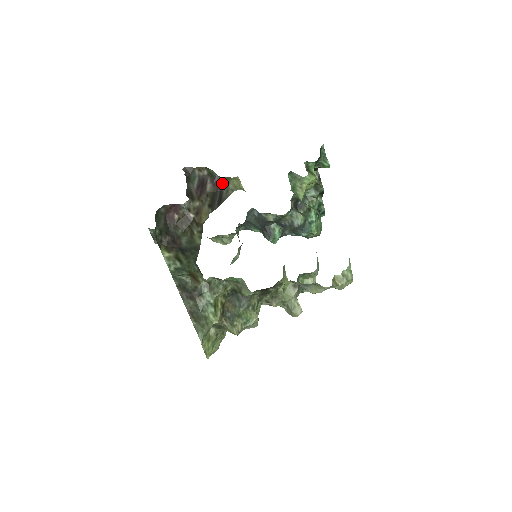
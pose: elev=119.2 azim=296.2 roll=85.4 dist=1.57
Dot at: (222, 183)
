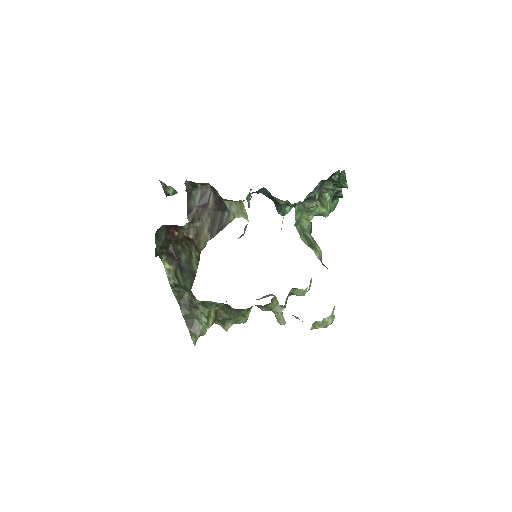
Dot at: (224, 204)
